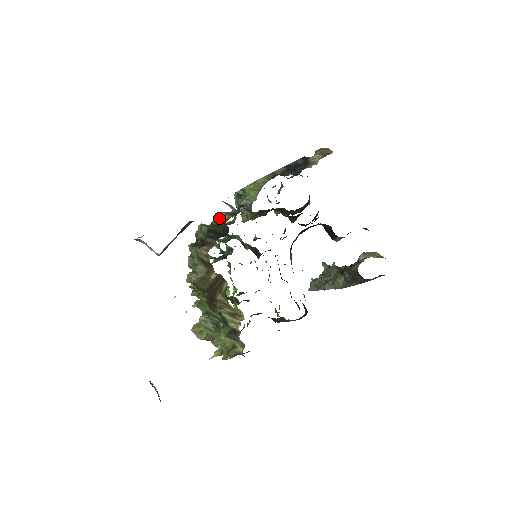
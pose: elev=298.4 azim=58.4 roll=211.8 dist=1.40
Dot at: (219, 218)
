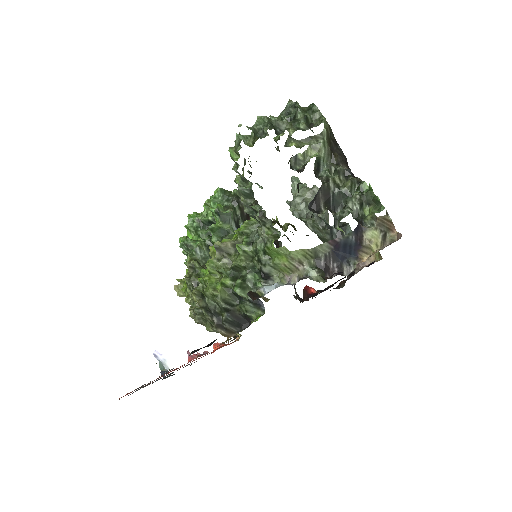
Dot at: (238, 294)
